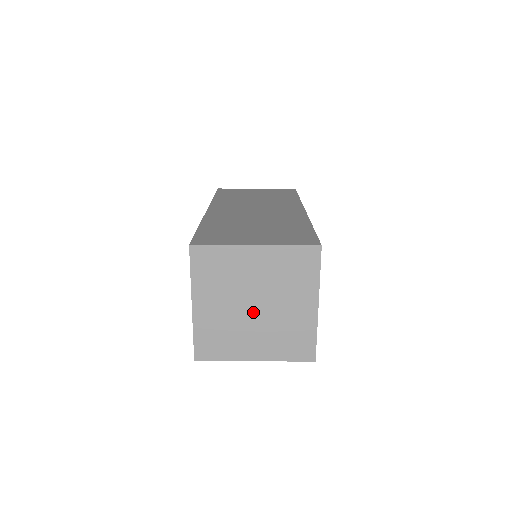
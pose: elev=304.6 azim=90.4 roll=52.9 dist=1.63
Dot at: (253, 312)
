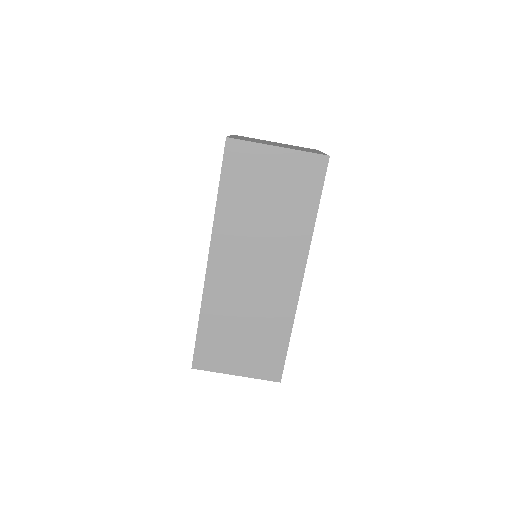
Dot at: occluded
